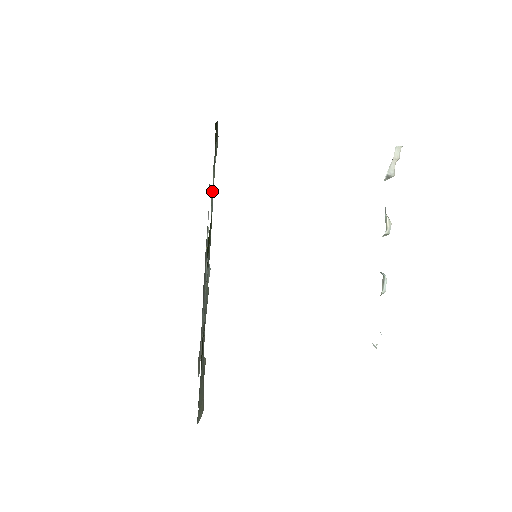
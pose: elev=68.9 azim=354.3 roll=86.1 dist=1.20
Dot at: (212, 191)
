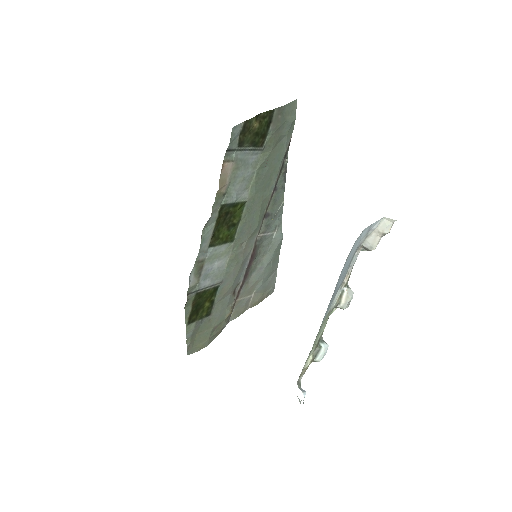
Dot at: (254, 177)
